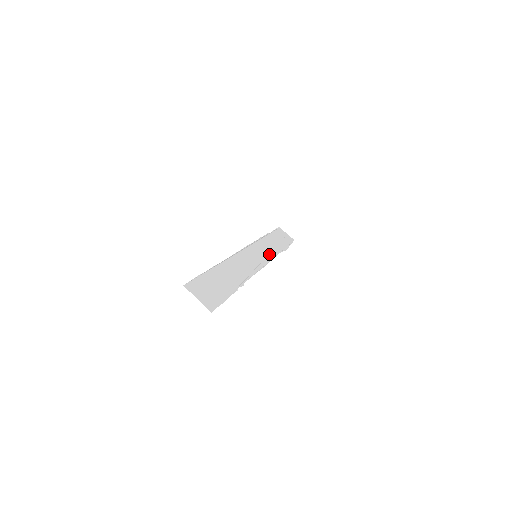
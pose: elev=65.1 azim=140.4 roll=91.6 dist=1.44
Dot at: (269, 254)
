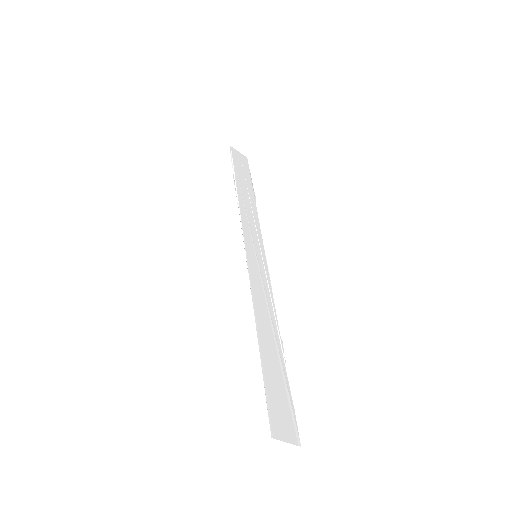
Dot at: (257, 232)
